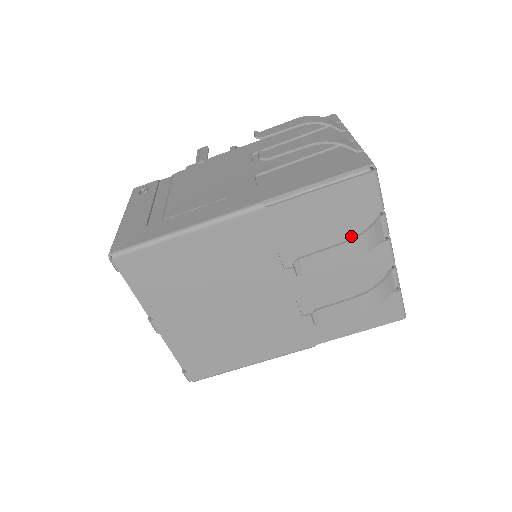
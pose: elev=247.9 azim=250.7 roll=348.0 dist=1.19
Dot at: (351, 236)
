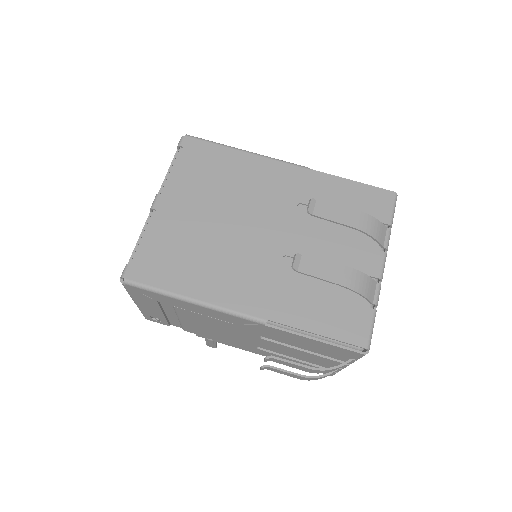
Dot at: (357, 232)
